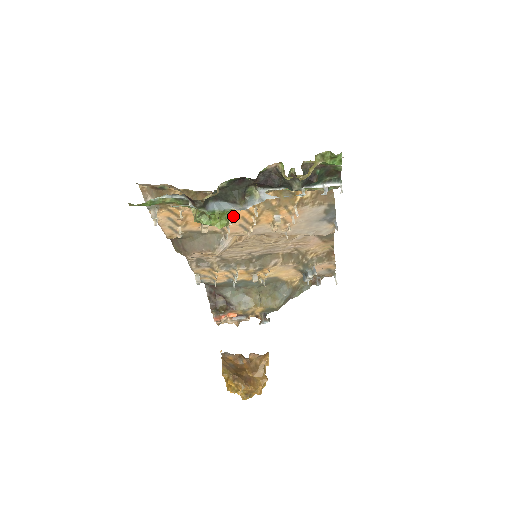
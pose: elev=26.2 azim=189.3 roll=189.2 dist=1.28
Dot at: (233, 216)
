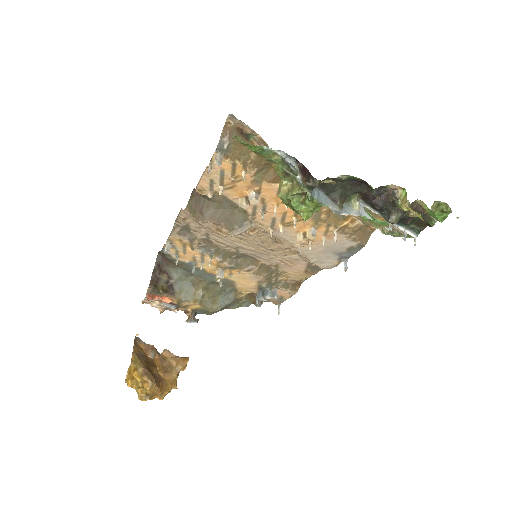
Dot at: (279, 206)
